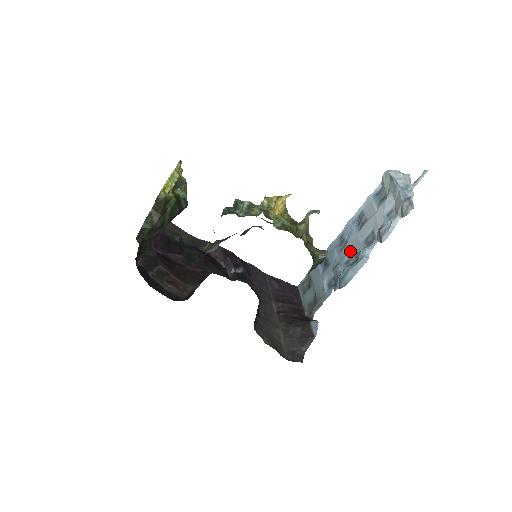
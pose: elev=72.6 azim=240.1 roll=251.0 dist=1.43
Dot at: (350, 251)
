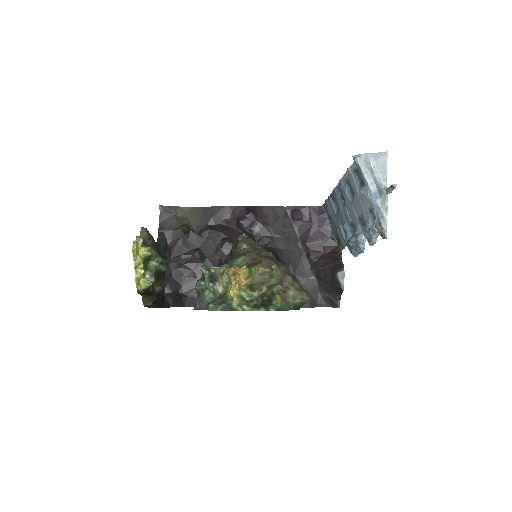
Dot at: (350, 217)
